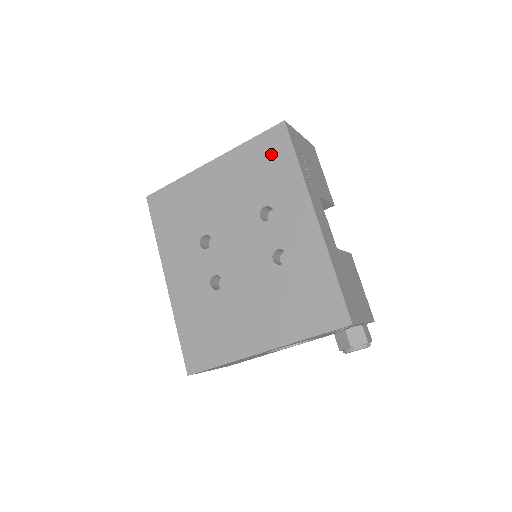
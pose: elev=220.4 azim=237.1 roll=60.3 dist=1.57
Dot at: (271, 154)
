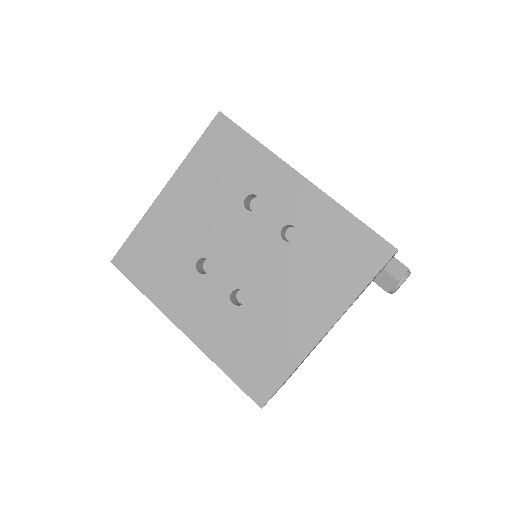
Dot at: (224, 147)
